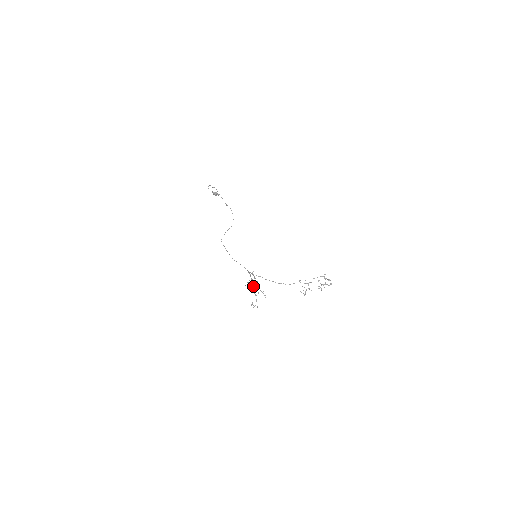
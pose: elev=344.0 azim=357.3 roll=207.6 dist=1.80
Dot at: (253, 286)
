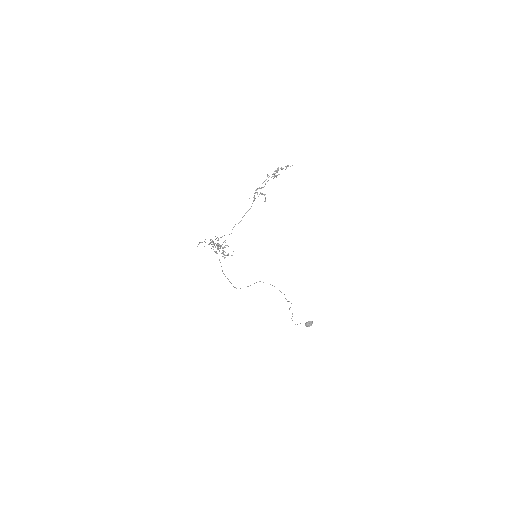
Dot at: occluded
